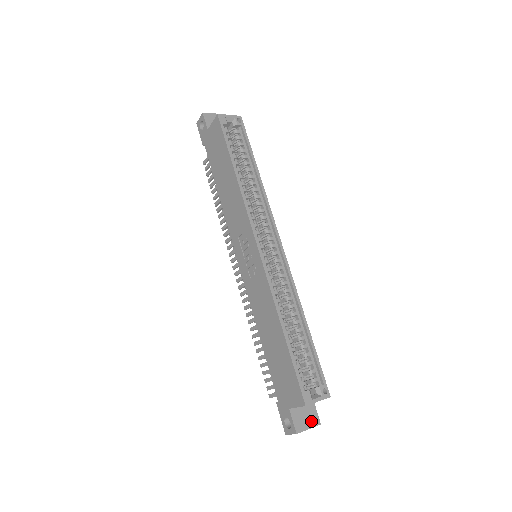
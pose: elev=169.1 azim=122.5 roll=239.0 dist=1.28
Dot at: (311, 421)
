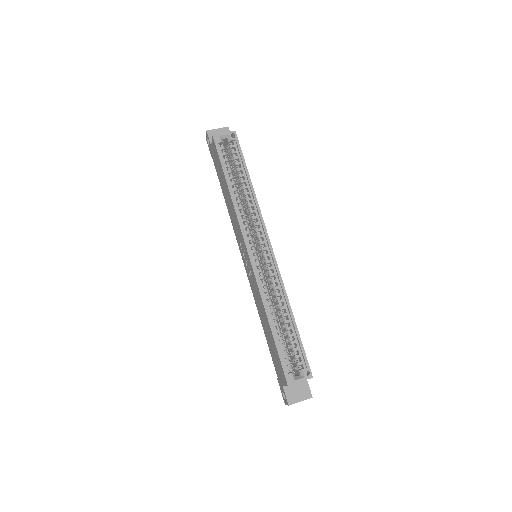
Dot at: (303, 395)
